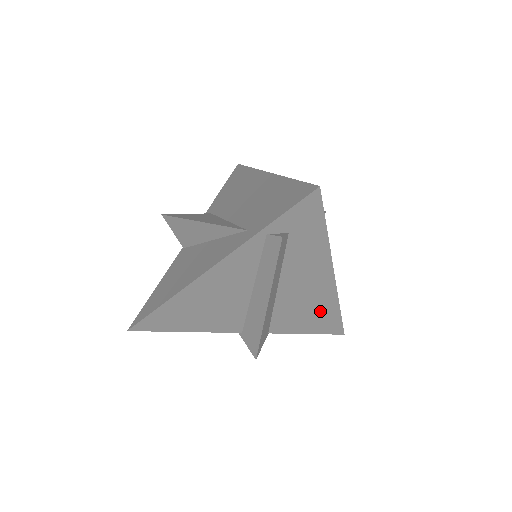
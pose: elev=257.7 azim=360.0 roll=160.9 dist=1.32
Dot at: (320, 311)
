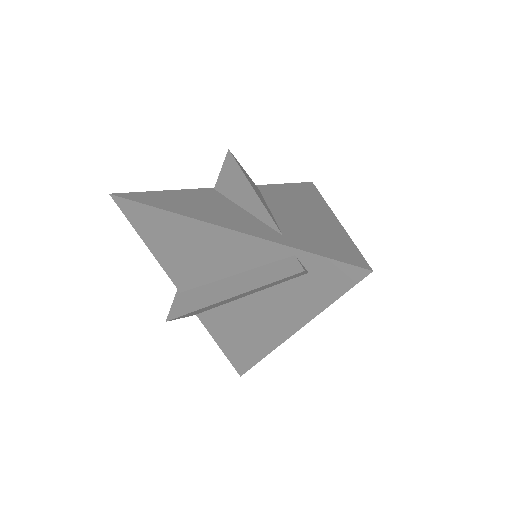
Dot at: (249, 343)
